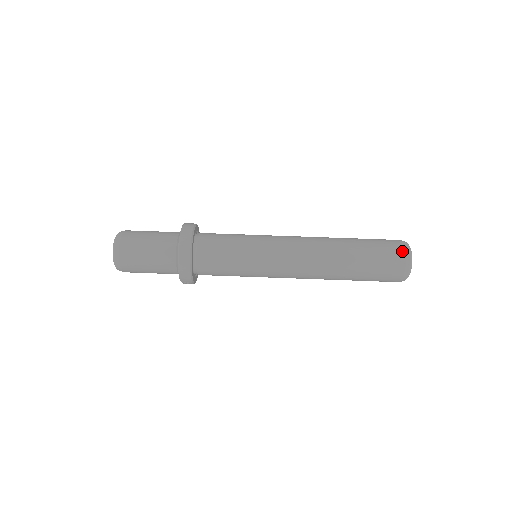
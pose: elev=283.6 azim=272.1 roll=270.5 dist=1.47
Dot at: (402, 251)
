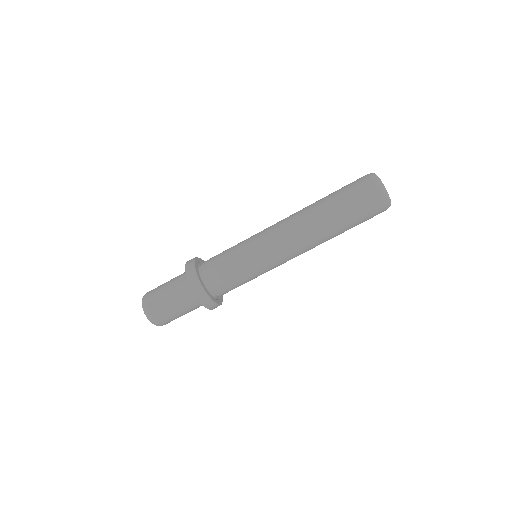
Dot at: (381, 204)
